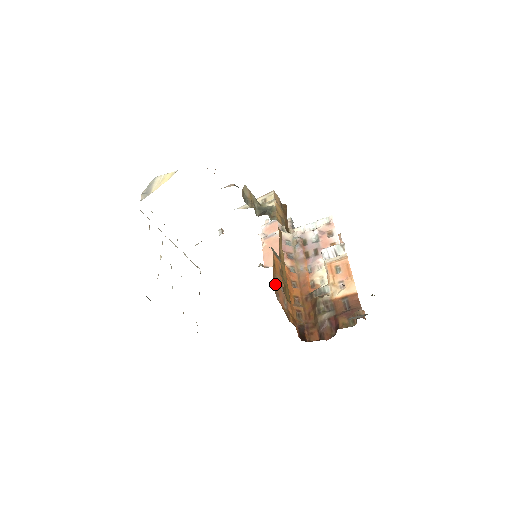
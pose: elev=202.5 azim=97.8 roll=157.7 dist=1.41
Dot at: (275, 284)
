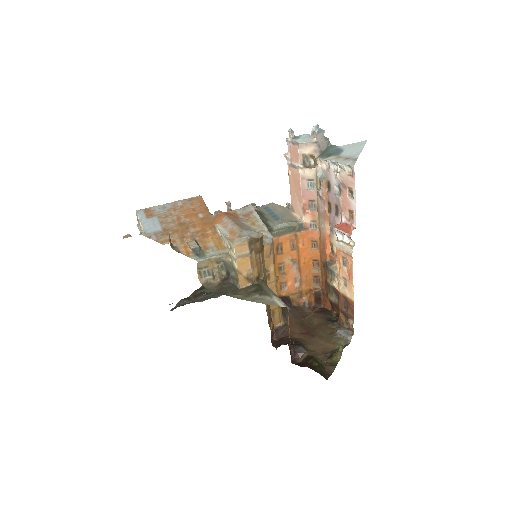
Dot at: (280, 276)
